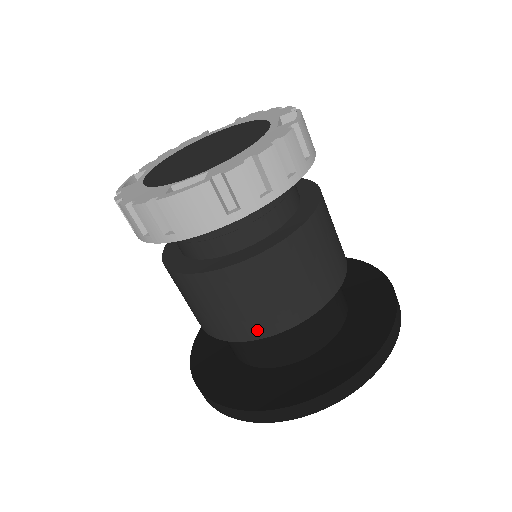
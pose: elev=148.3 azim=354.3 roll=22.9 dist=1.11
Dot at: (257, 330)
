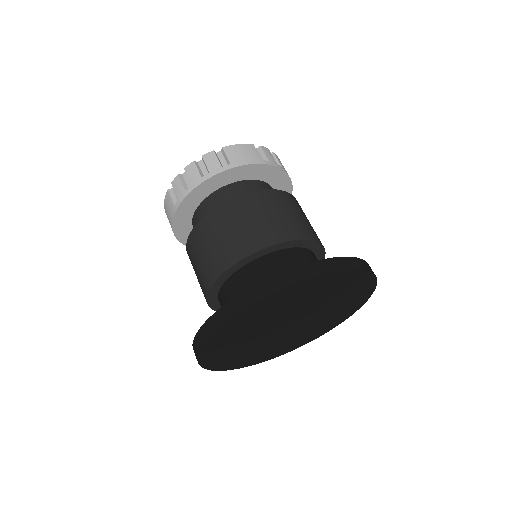
Dot at: (205, 287)
